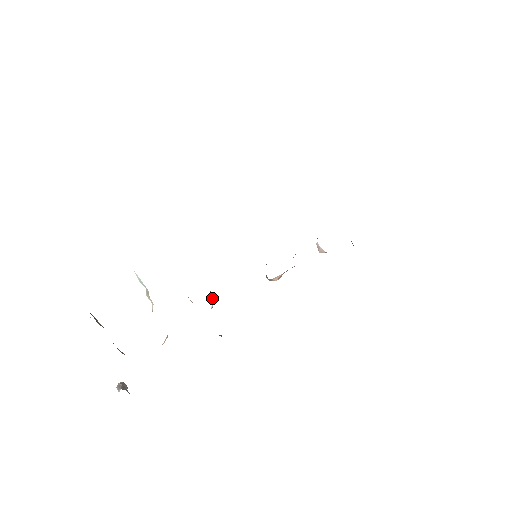
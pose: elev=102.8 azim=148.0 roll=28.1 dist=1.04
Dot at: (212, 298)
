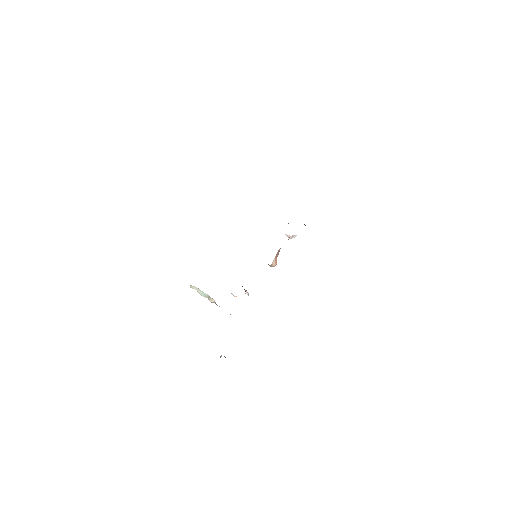
Dot at: (246, 290)
